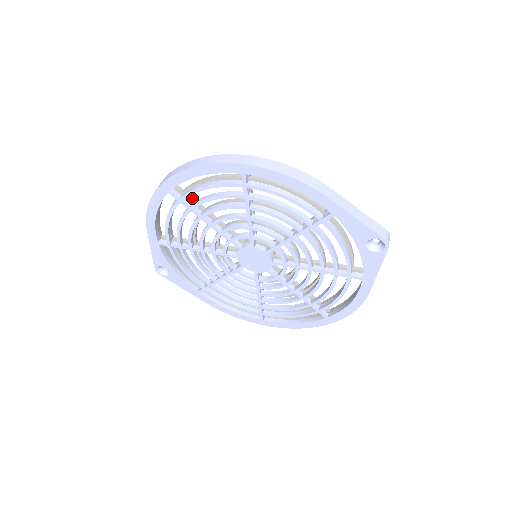
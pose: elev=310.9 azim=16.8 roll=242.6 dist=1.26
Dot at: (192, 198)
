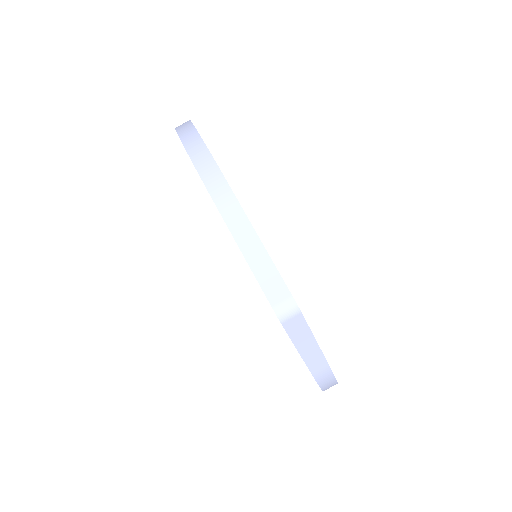
Dot at: occluded
